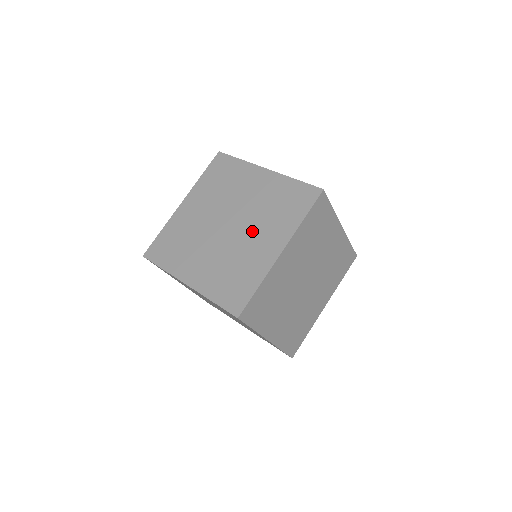
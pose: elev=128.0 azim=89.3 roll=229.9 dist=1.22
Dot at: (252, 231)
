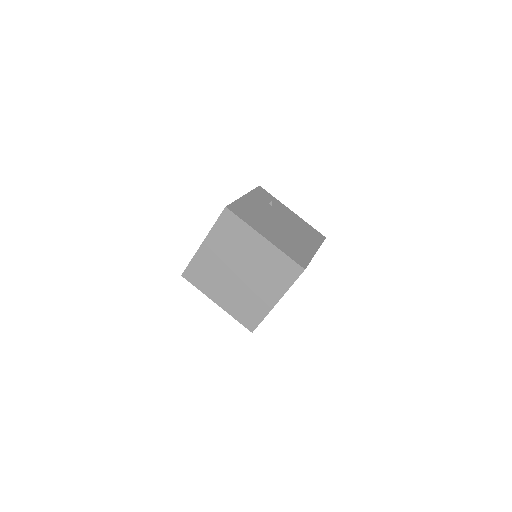
Dot at: (257, 283)
